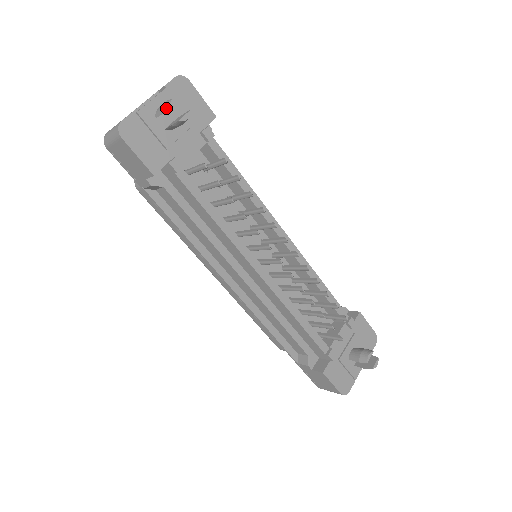
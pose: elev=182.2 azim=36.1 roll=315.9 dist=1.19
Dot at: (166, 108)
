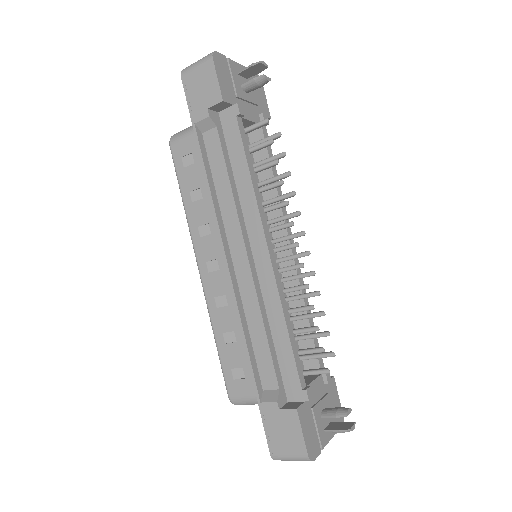
Dot at: (257, 63)
